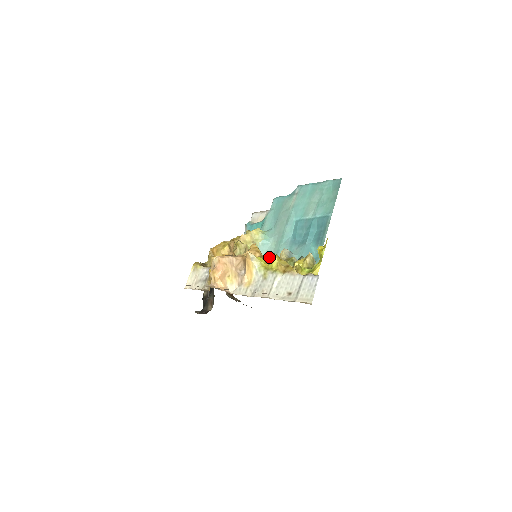
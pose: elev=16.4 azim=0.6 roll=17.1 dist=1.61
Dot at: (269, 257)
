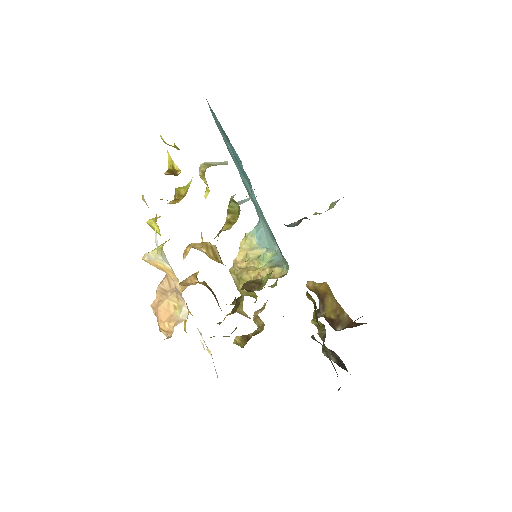
Dot at: (271, 238)
